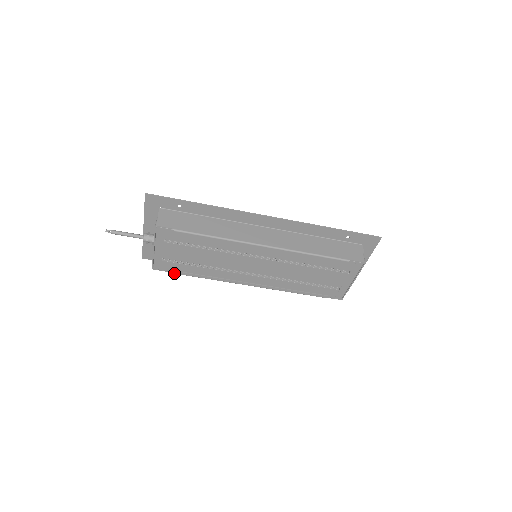
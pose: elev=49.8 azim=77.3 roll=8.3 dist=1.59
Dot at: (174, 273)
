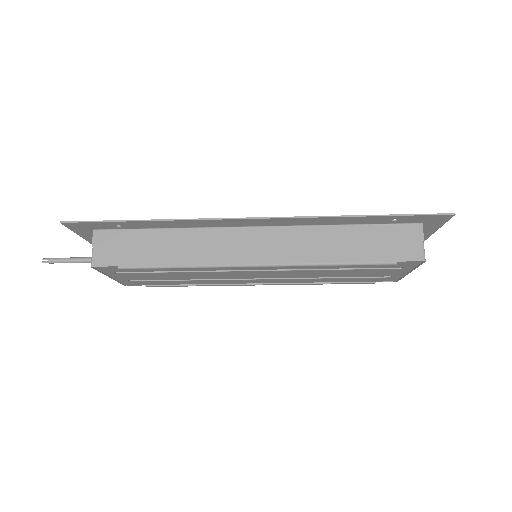
Dot at: (153, 286)
